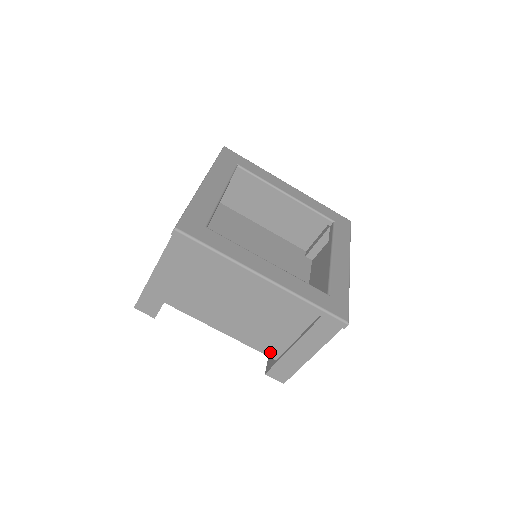
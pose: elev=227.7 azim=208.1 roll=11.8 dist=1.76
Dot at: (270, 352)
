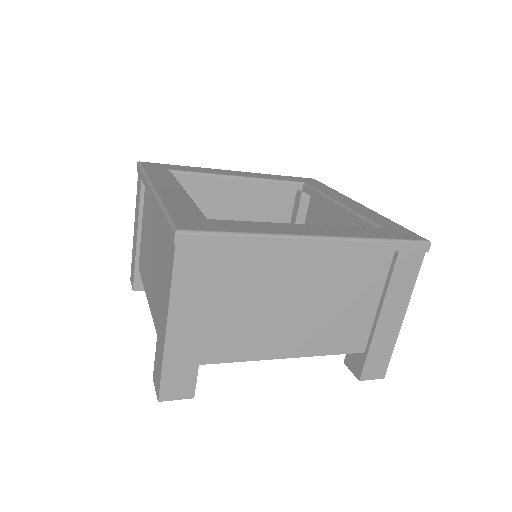
Dot at: occluded
